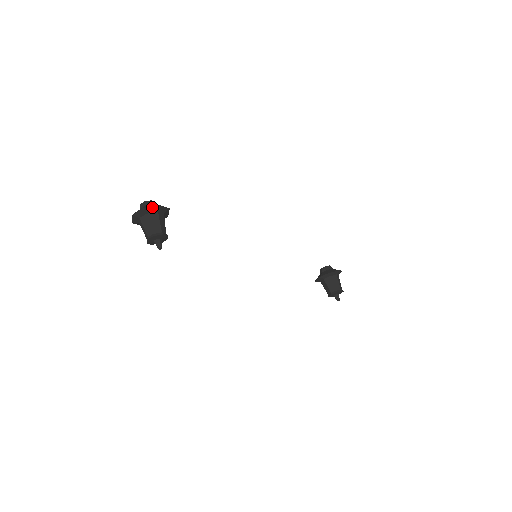
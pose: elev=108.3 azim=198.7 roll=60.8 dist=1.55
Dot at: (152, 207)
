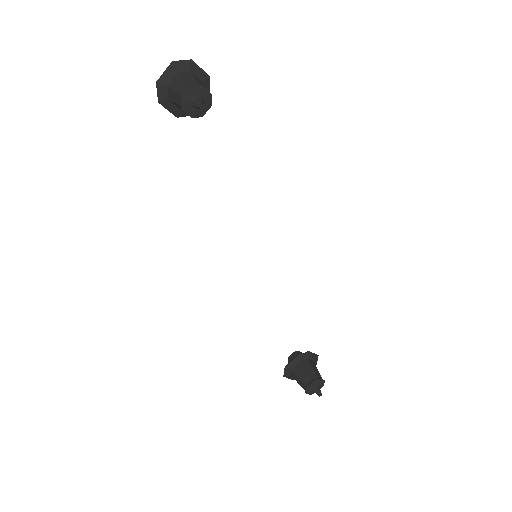
Dot at: (201, 69)
